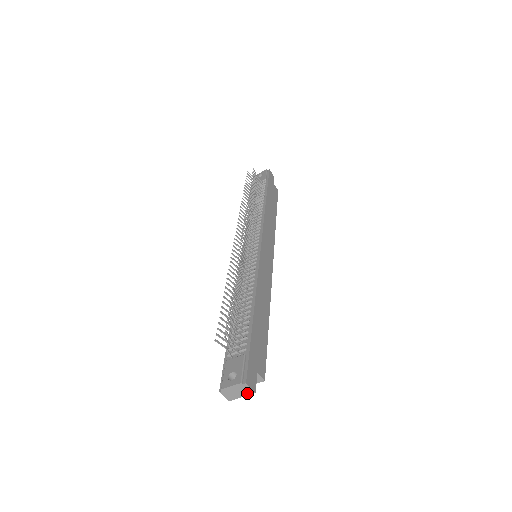
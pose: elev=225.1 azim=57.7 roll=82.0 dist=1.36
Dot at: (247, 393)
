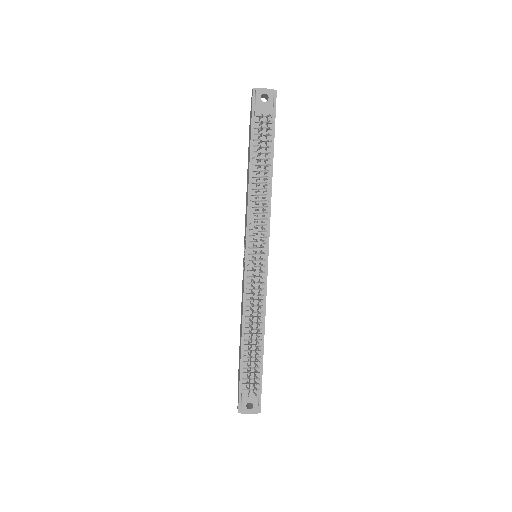
Dot at: occluded
